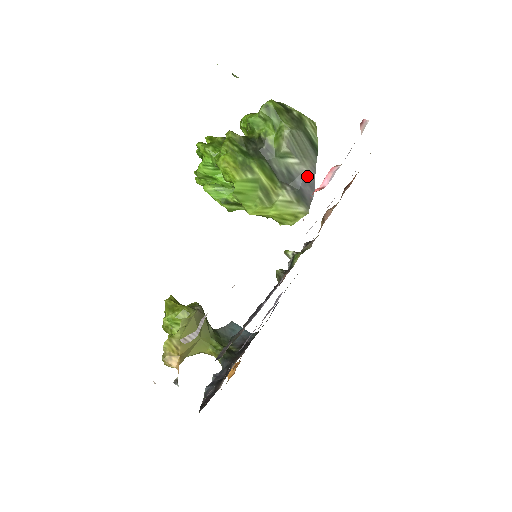
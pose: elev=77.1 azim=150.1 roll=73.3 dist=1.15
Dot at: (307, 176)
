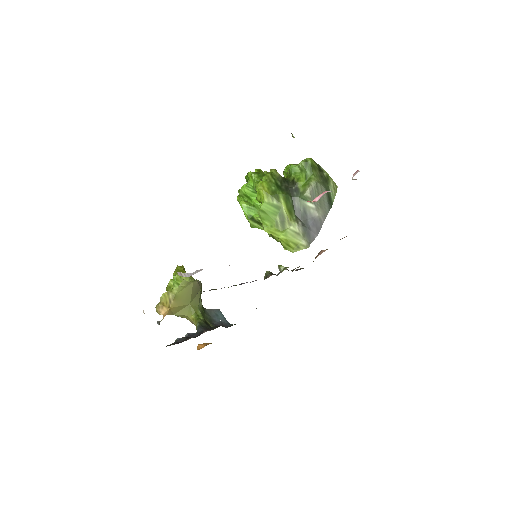
Dot at: (317, 220)
